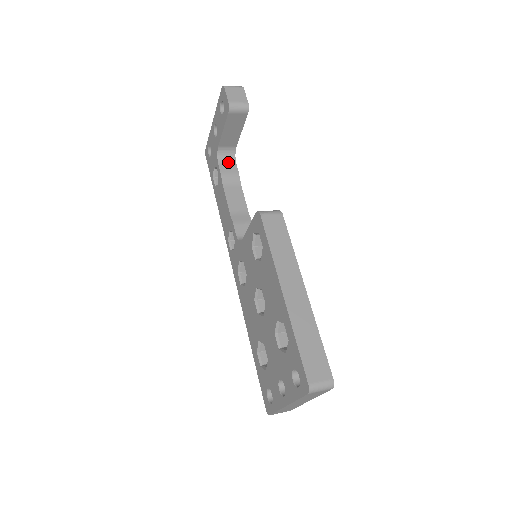
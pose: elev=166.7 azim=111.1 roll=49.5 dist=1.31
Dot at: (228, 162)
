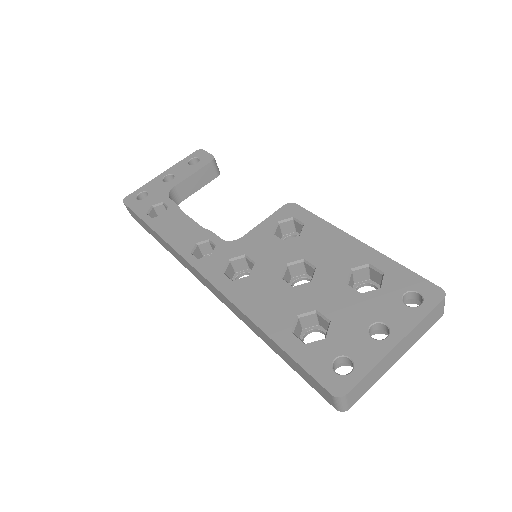
Dot at: occluded
